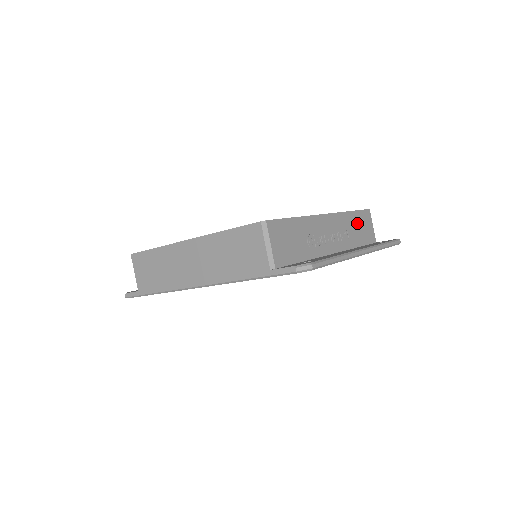
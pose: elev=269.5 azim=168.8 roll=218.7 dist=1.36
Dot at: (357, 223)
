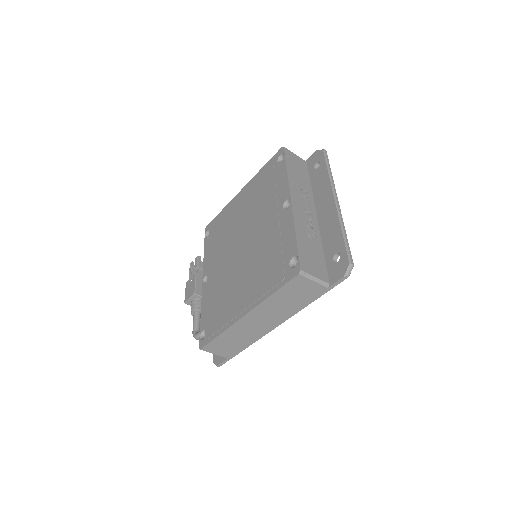
Dot at: (295, 171)
